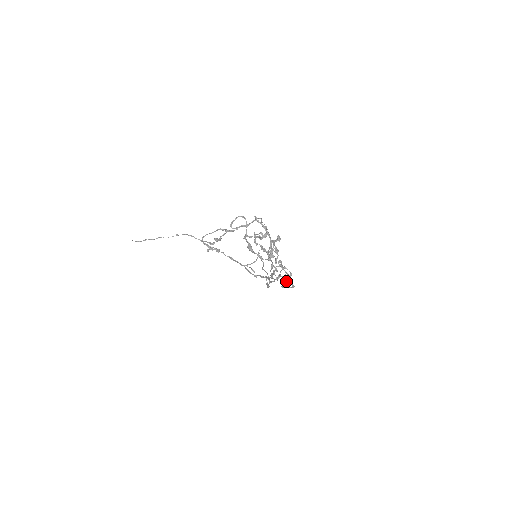
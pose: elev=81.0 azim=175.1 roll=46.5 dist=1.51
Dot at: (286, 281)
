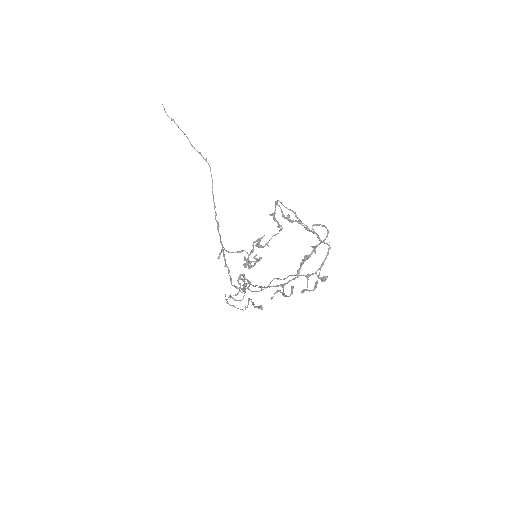
Dot at: (248, 300)
